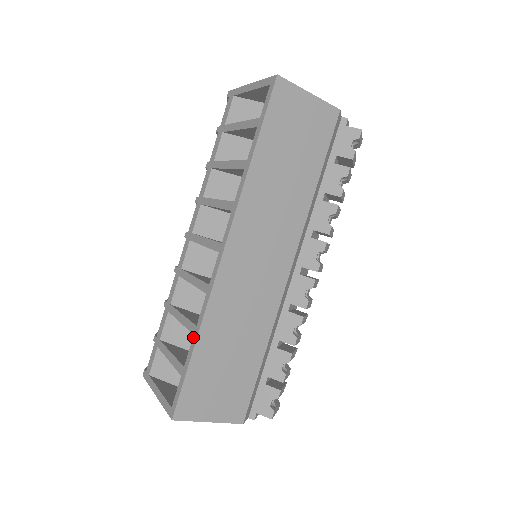
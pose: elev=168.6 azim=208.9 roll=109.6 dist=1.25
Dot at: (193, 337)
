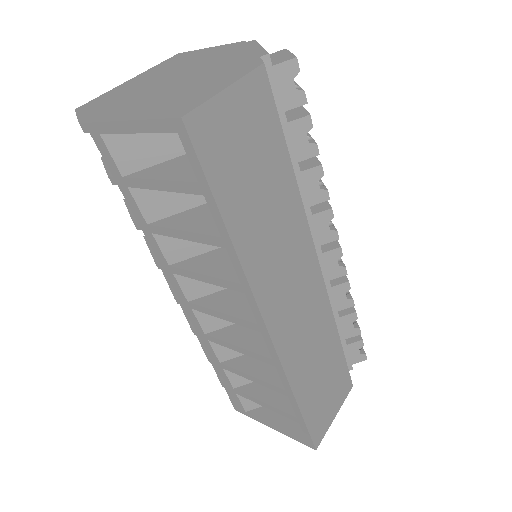
Dot at: (289, 399)
